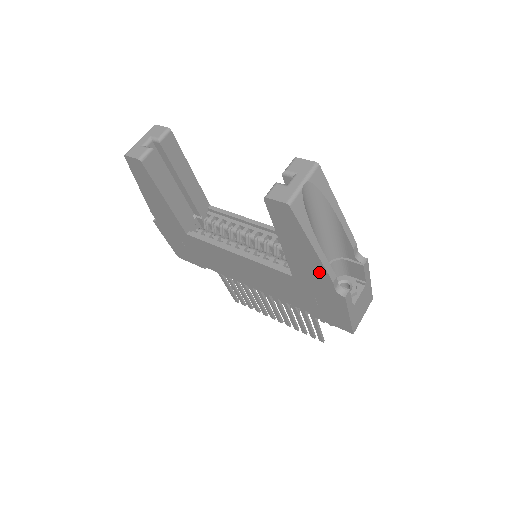
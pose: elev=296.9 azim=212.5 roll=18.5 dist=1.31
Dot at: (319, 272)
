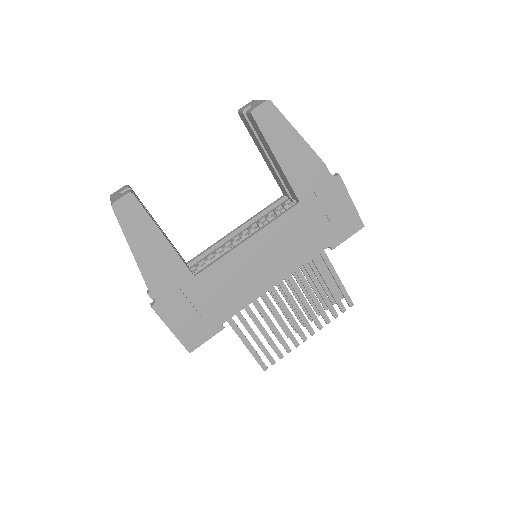
Dot at: (313, 164)
